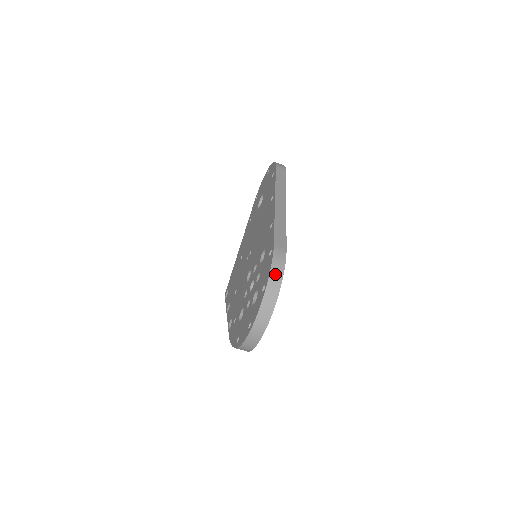
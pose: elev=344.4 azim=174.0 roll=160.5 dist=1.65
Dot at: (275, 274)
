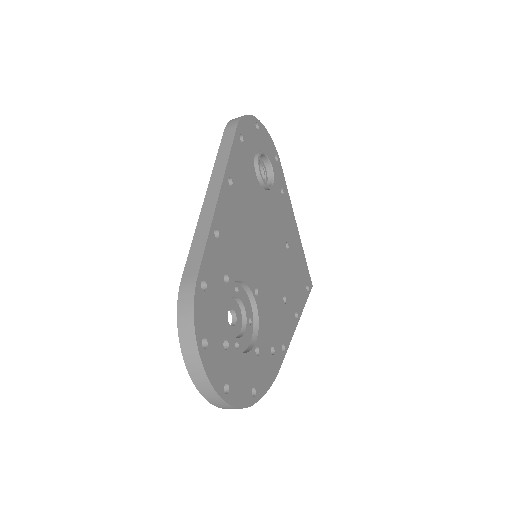
Dot at: (184, 325)
